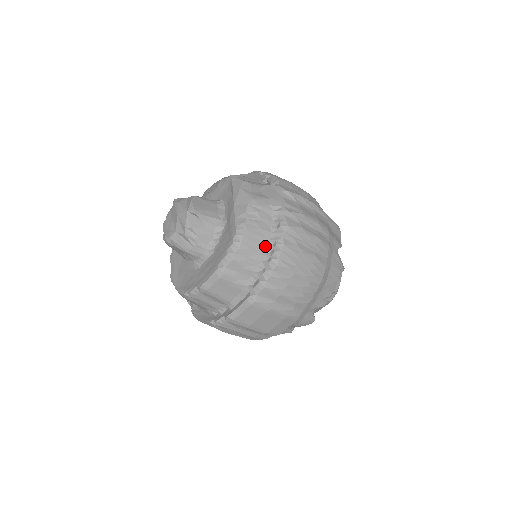
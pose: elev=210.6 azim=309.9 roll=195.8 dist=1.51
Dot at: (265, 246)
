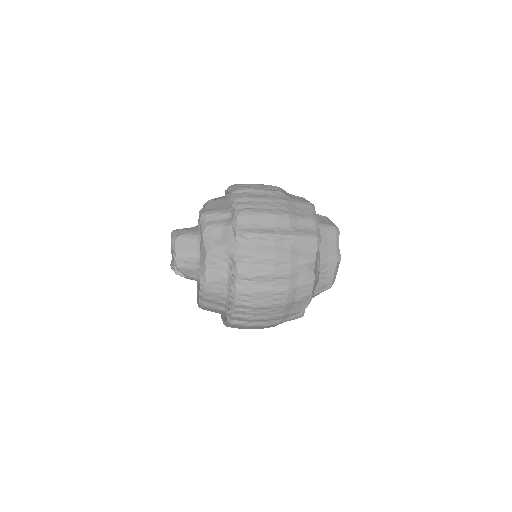
Dot at: (226, 288)
